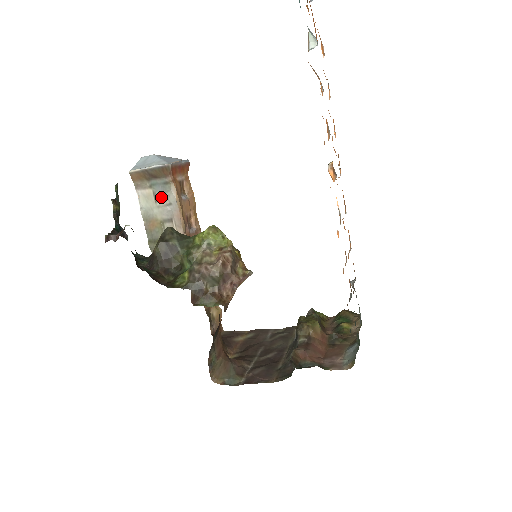
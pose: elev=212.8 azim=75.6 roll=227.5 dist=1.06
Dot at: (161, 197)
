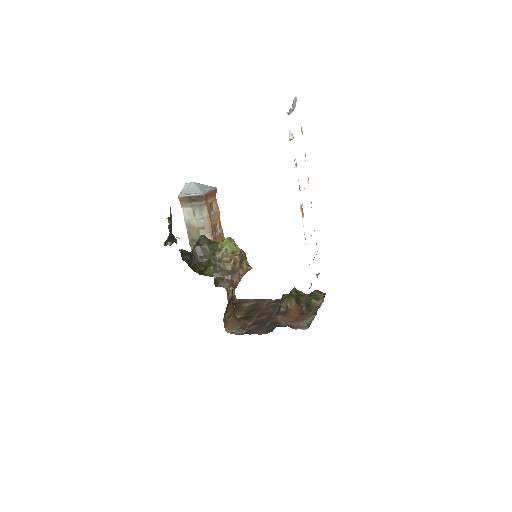
Dot at: (198, 213)
